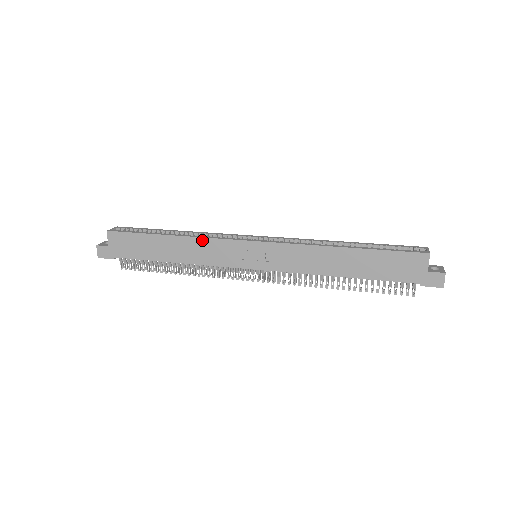
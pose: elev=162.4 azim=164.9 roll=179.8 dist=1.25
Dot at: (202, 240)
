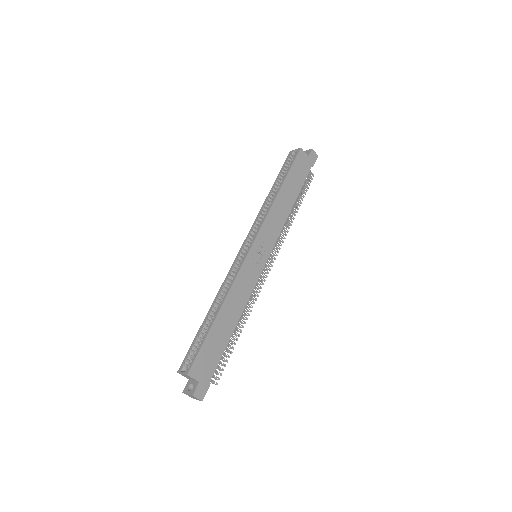
Dot at: (234, 286)
